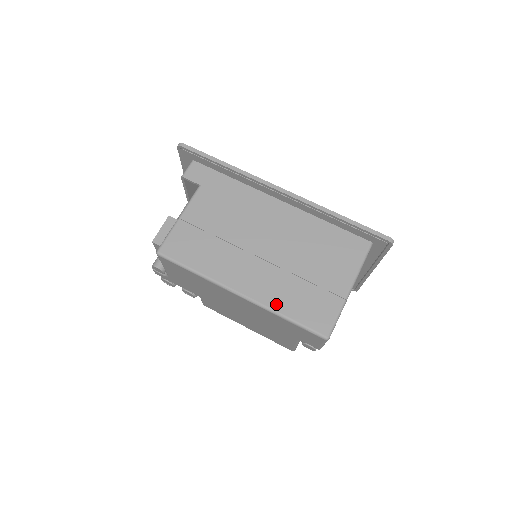
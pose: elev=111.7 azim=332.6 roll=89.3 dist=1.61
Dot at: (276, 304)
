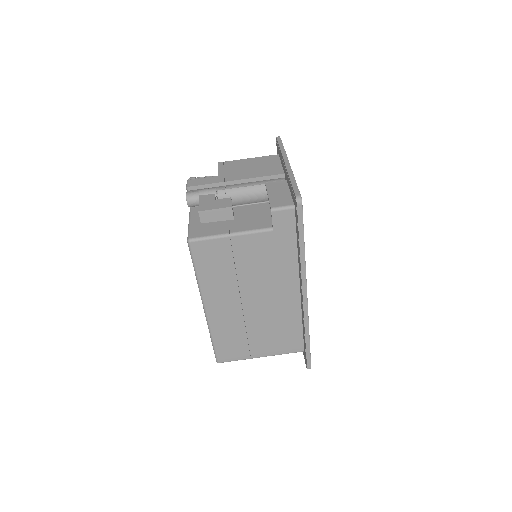
Dot at: (216, 331)
